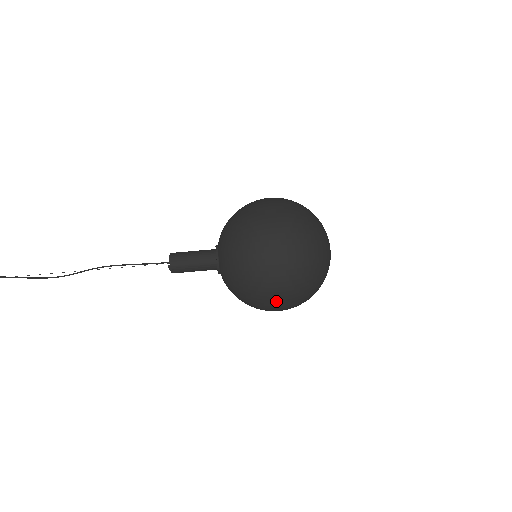
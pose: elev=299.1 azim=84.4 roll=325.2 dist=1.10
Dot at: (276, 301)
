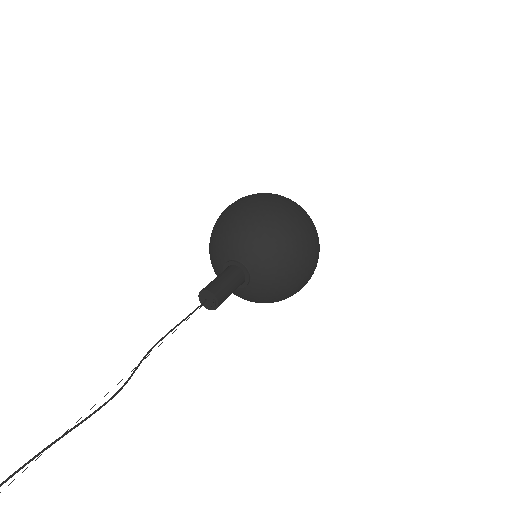
Dot at: (312, 268)
